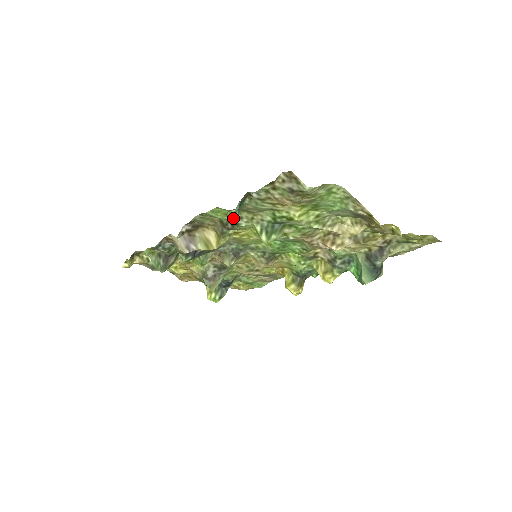
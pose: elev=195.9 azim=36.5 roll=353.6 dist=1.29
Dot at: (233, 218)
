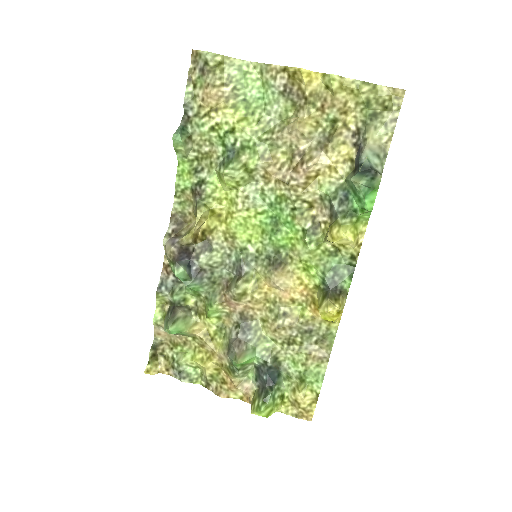
Dot at: (176, 137)
